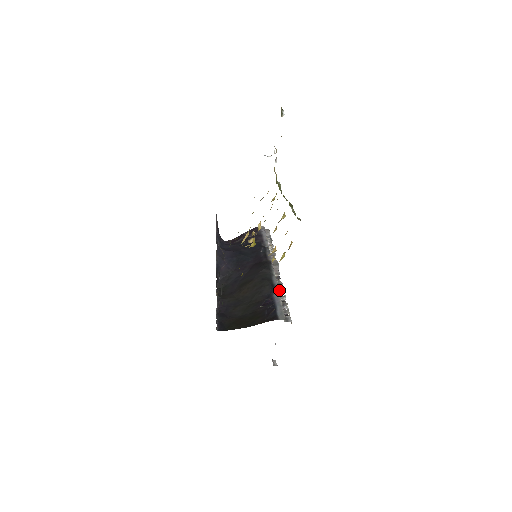
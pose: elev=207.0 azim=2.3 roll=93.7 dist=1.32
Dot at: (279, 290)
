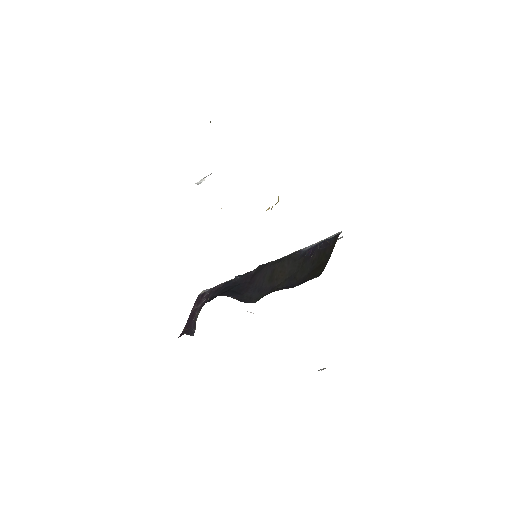
Dot at: occluded
